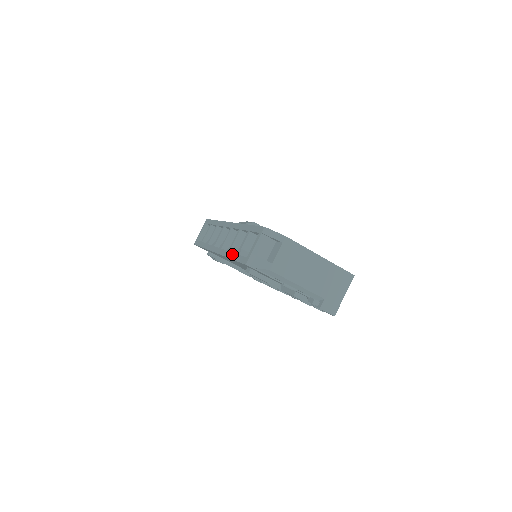
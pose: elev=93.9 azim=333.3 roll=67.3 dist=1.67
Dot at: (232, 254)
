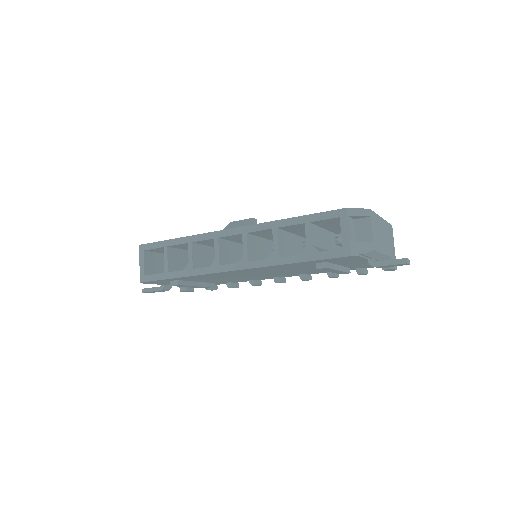
Dot at: (295, 257)
